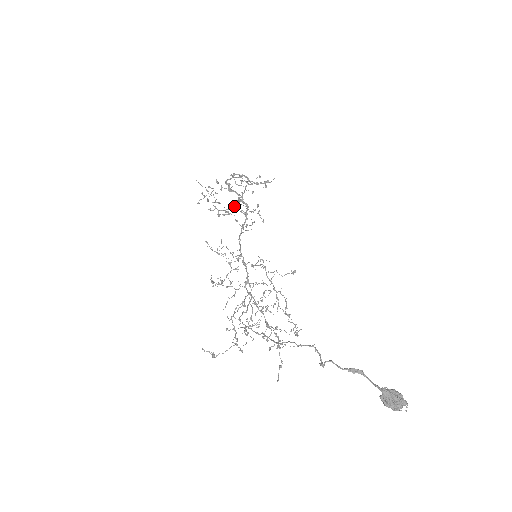
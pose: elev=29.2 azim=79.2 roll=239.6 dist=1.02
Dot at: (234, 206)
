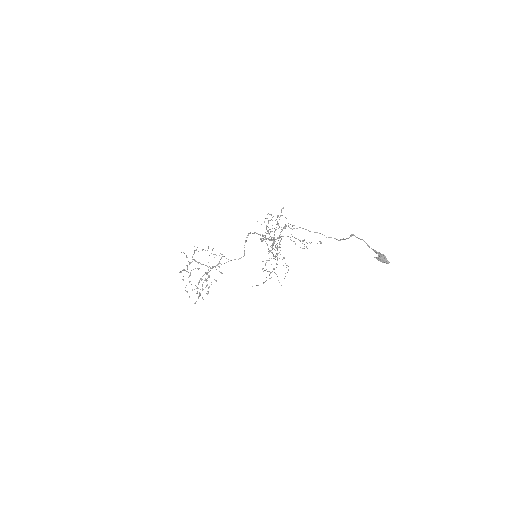
Dot at: occluded
